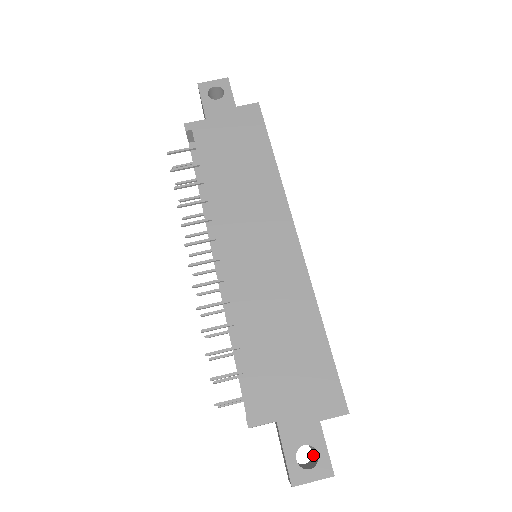
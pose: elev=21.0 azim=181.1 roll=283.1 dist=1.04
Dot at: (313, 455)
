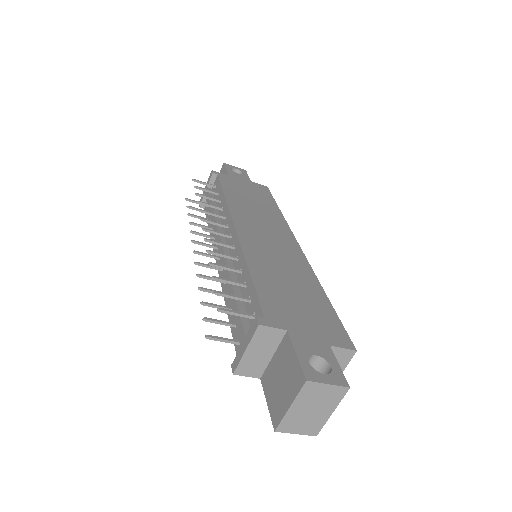
Dot at: occluded
